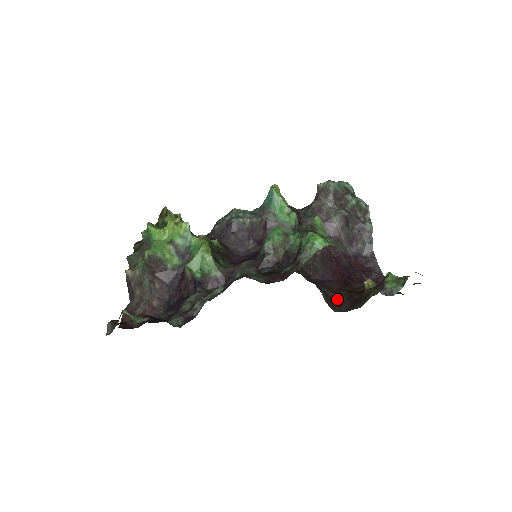
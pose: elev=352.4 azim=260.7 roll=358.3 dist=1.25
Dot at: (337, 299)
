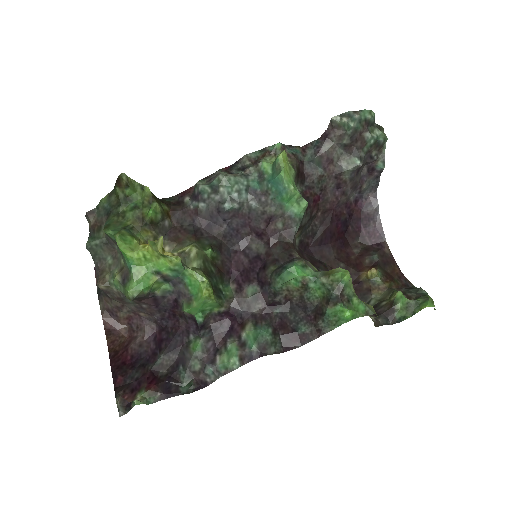
Dot at: occluded
